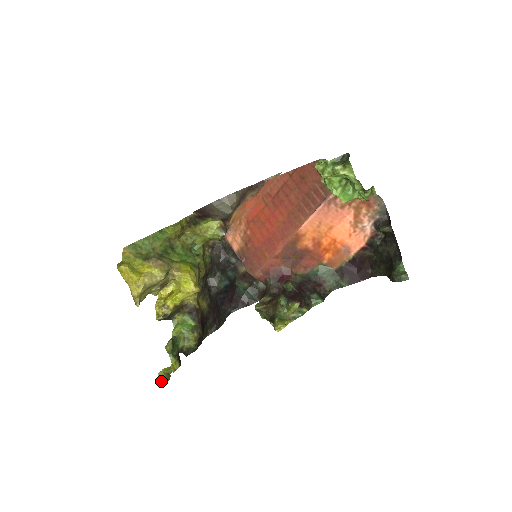
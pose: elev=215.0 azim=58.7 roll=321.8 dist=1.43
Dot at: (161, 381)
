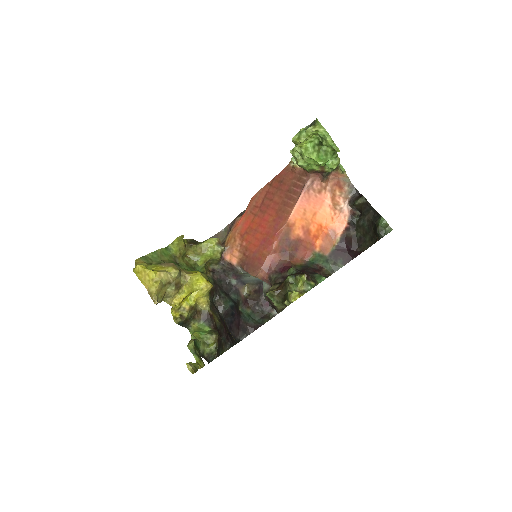
Dot at: (190, 369)
